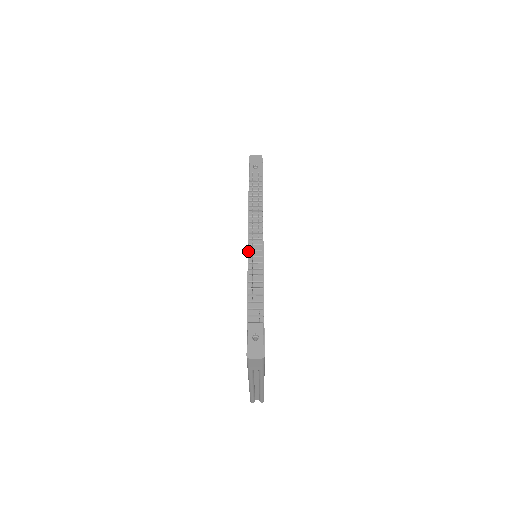
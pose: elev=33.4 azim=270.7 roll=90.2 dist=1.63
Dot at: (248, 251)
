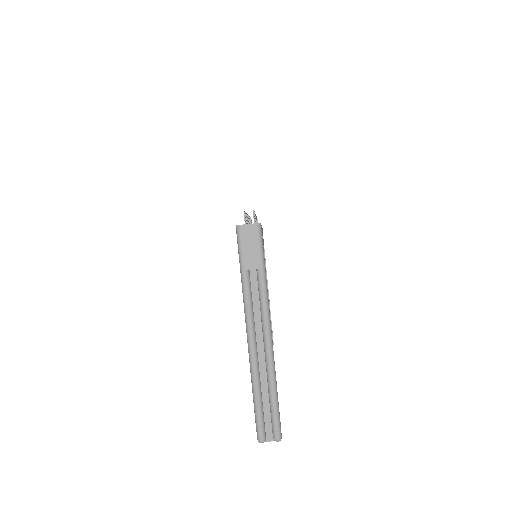
Dot at: occluded
